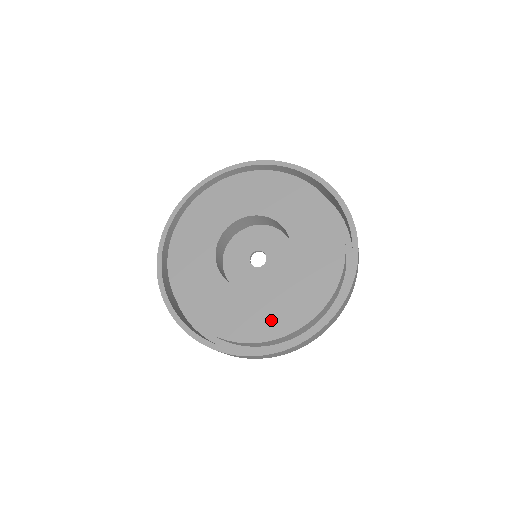
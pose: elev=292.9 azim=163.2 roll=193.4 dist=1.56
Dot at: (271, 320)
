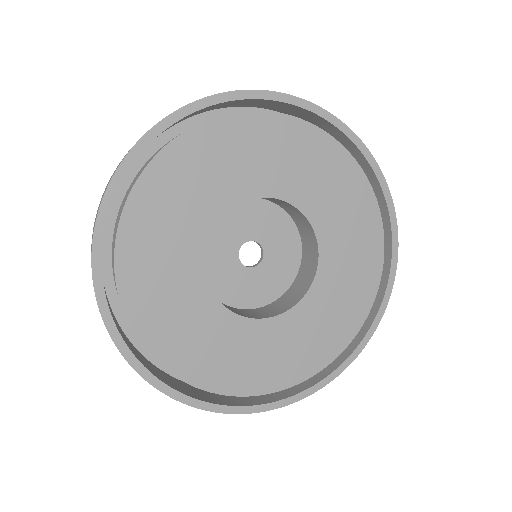
Dot at: (235, 368)
